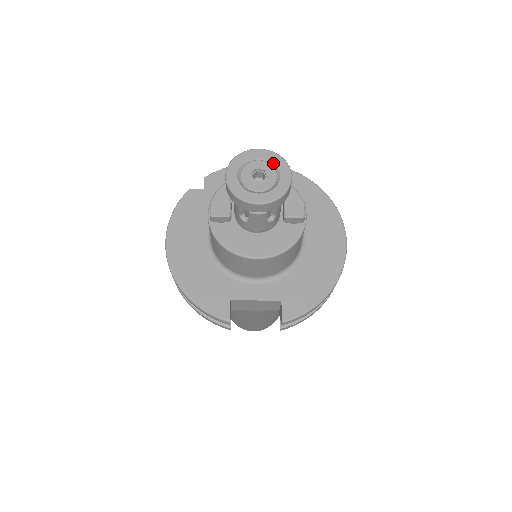
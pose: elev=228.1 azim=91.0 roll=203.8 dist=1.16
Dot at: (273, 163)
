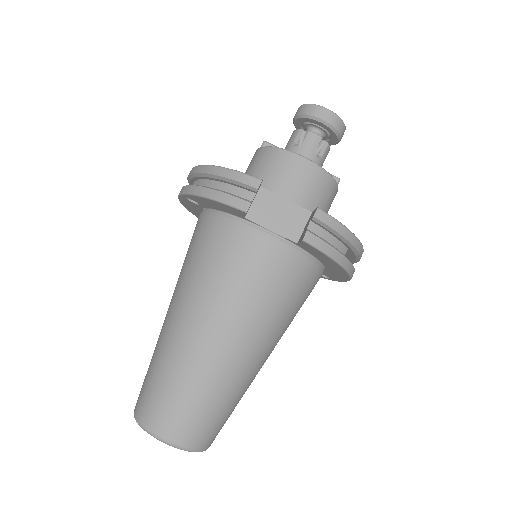
Dot at: occluded
